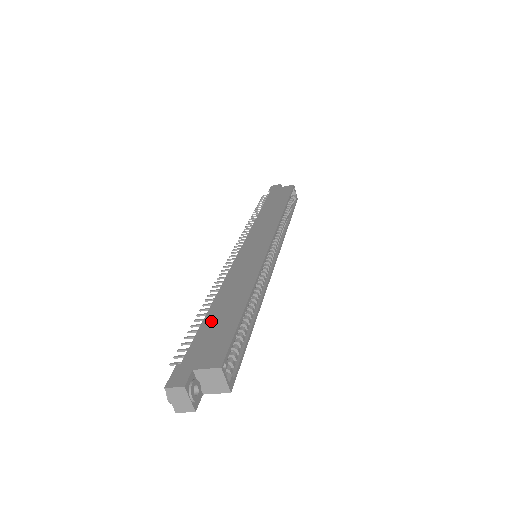
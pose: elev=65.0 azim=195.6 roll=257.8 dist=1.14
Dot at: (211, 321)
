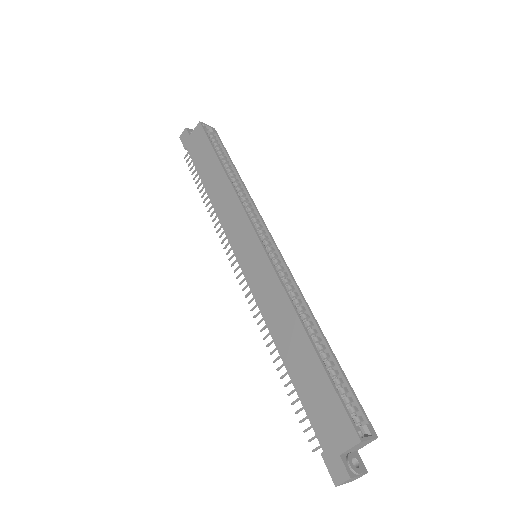
Dot at: (302, 385)
